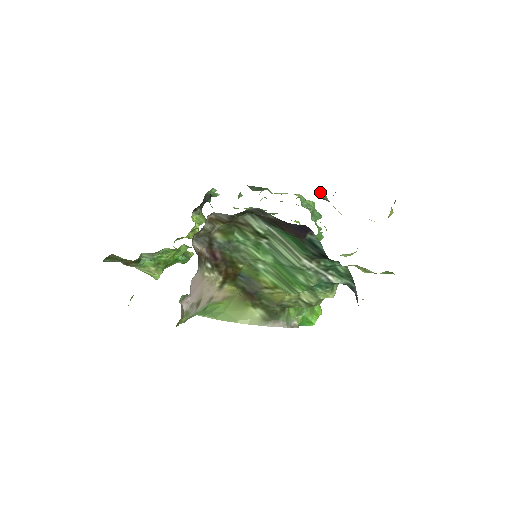
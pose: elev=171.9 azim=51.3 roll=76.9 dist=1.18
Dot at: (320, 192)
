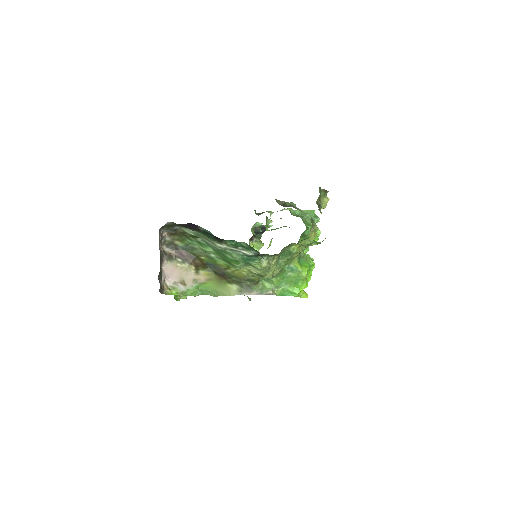
Dot at: occluded
